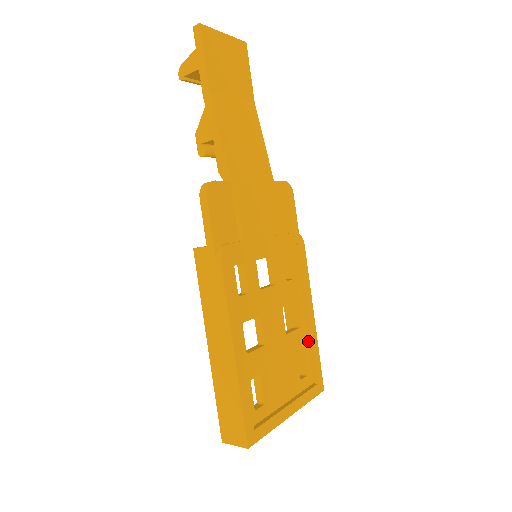
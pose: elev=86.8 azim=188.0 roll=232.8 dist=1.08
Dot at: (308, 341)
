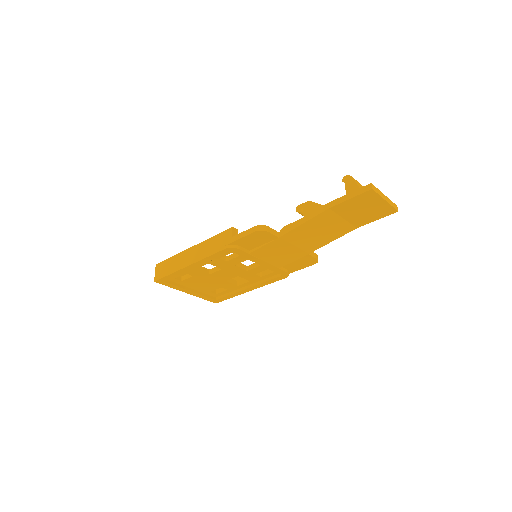
Dot at: (235, 291)
